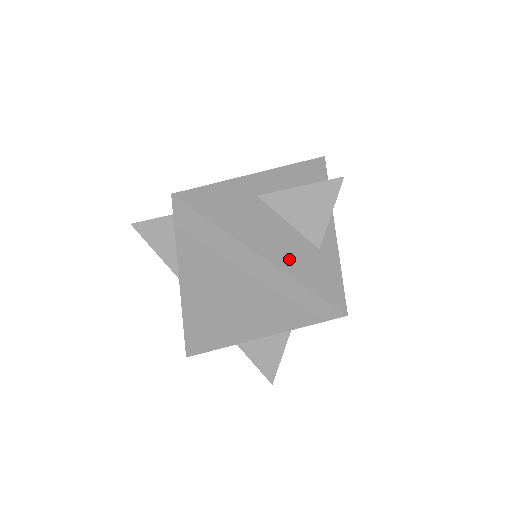
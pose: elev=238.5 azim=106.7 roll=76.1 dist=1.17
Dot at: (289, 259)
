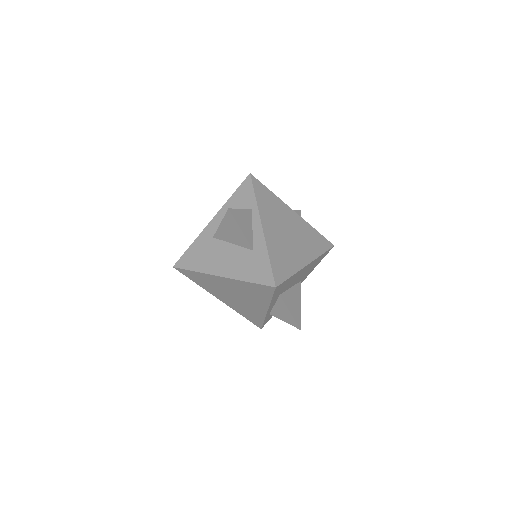
Dot at: (236, 269)
